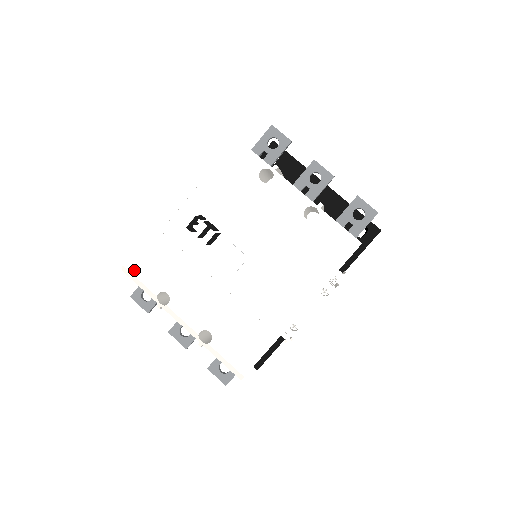
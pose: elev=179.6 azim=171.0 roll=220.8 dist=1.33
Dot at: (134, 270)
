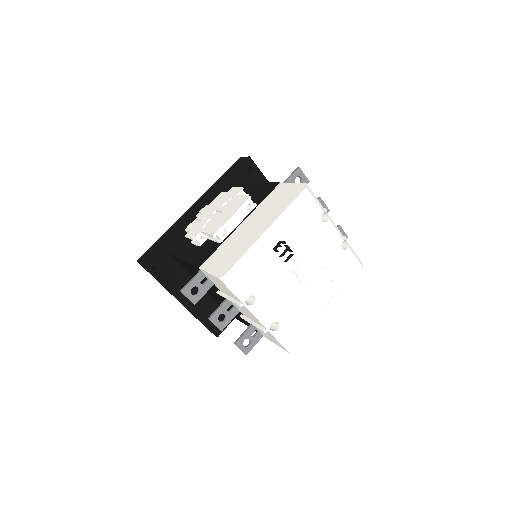
Dot at: (233, 279)
